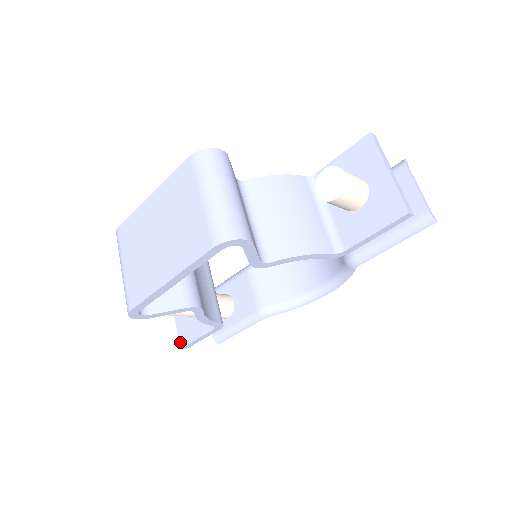
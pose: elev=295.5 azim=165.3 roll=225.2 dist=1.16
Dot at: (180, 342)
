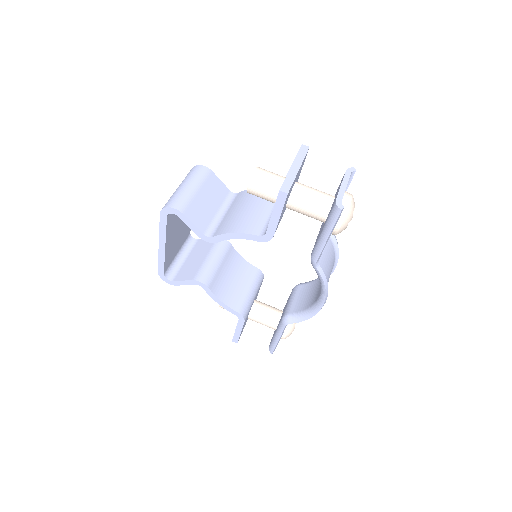
Dot at: occluded
